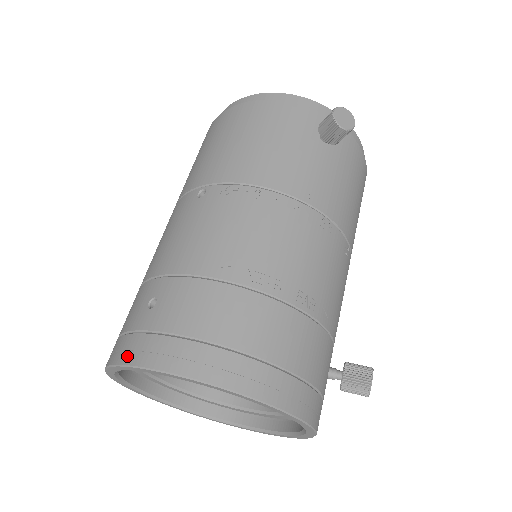
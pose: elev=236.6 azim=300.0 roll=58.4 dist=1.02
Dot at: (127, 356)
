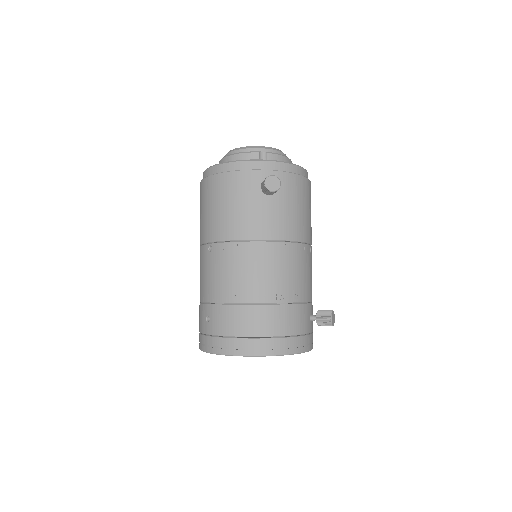
Dot at: (206, 348)
